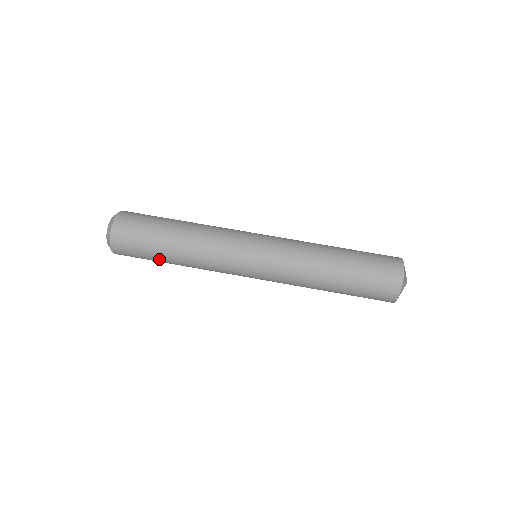
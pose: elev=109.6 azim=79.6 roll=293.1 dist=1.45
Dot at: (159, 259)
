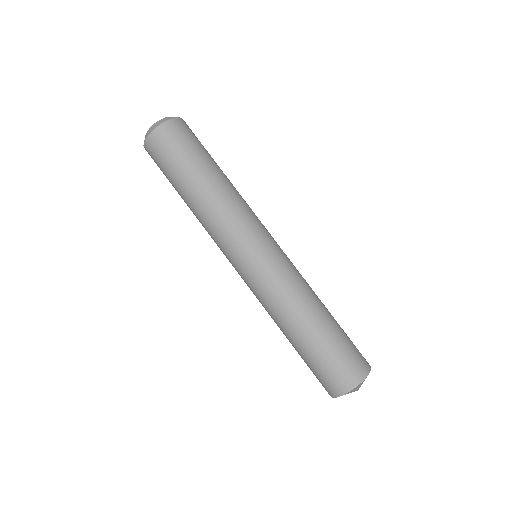
Dot at: (183, 176)
